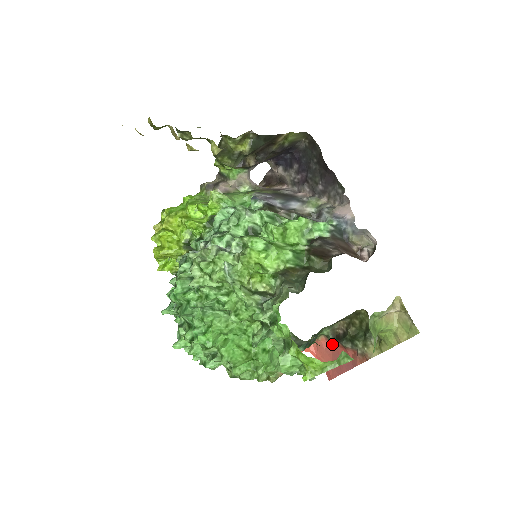
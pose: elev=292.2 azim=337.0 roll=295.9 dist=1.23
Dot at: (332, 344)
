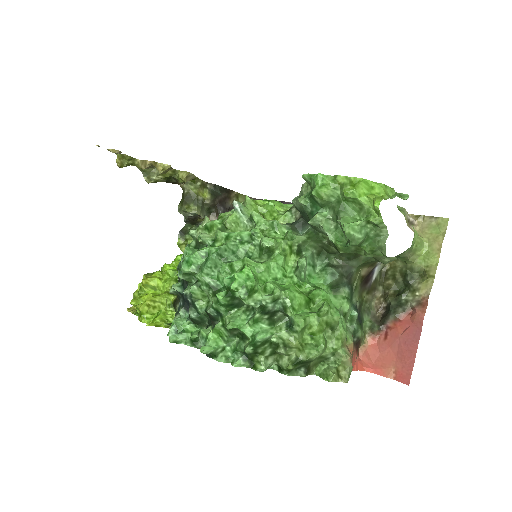
Dot at: (383, 337)
